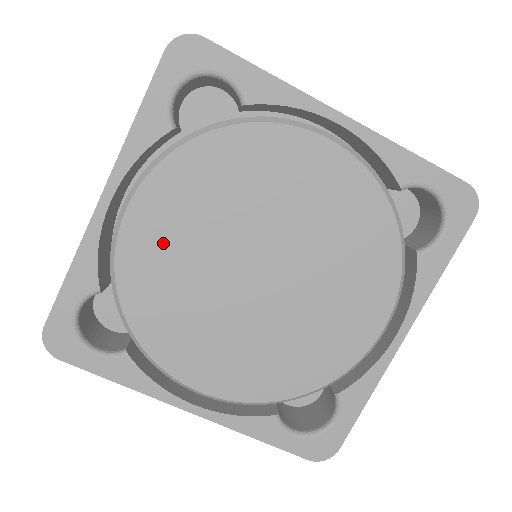
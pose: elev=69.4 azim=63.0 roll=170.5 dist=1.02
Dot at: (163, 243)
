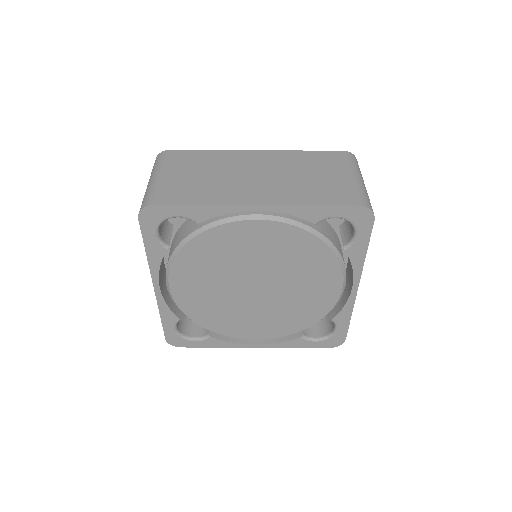
Dot at: (197, 294)
